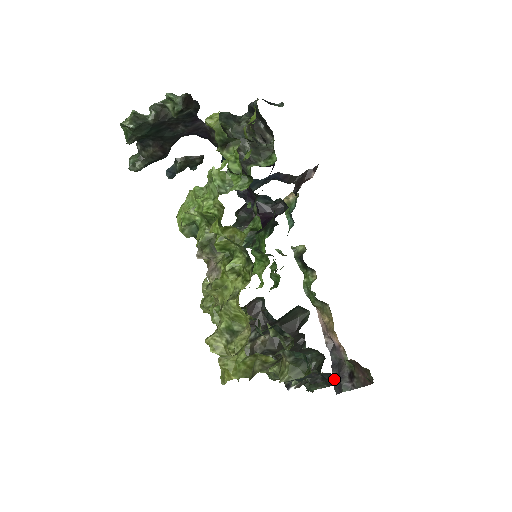
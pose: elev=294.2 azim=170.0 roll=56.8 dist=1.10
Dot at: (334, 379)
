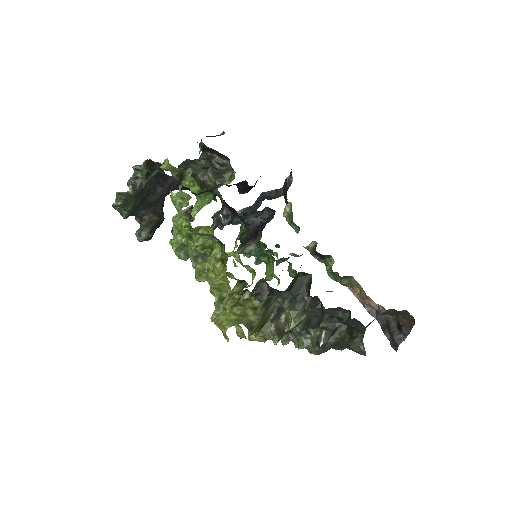
Dot at: (360, 323)
